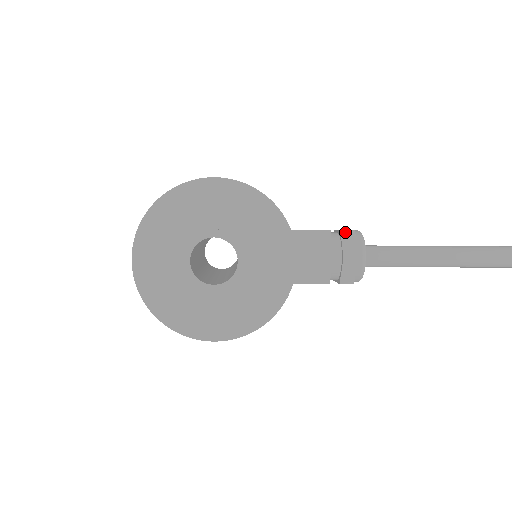
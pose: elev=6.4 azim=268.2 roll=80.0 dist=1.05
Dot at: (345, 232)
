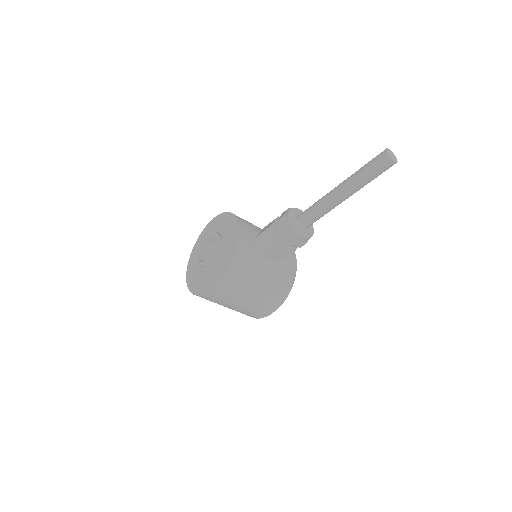
Dot at: (284, 212)
